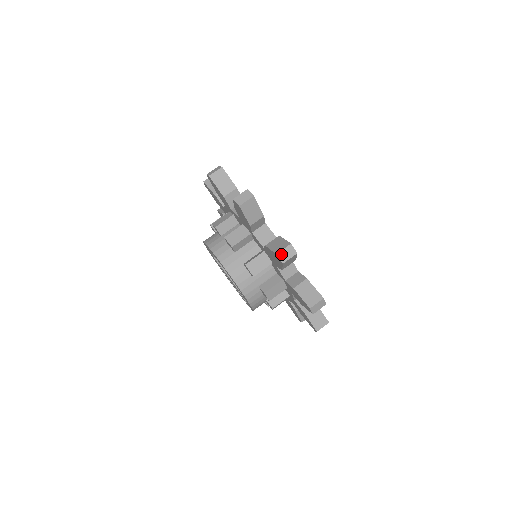
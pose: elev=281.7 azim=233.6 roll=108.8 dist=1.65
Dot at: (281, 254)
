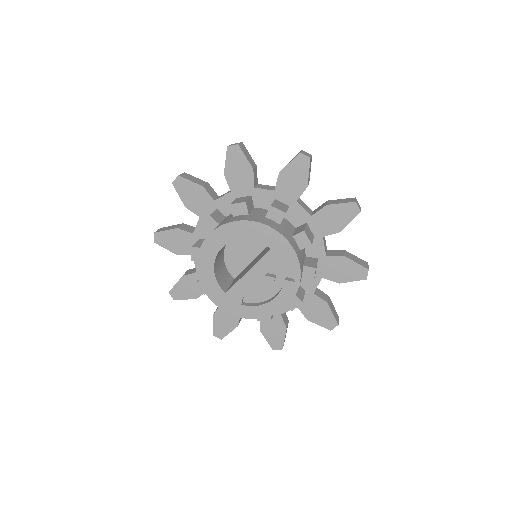
Dot at: (231, 145)
